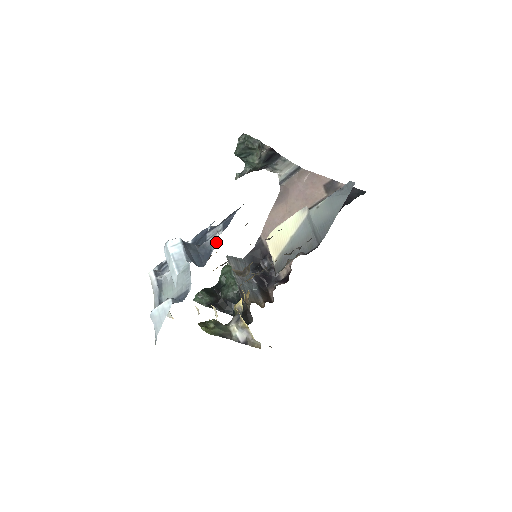
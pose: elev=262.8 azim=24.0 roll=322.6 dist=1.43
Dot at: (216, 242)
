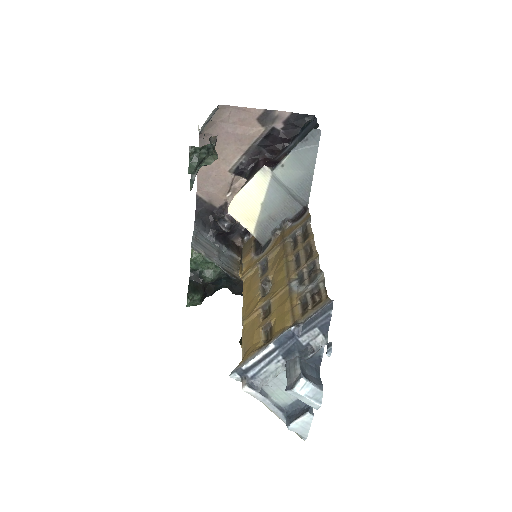
Dot at: (322, 348)
